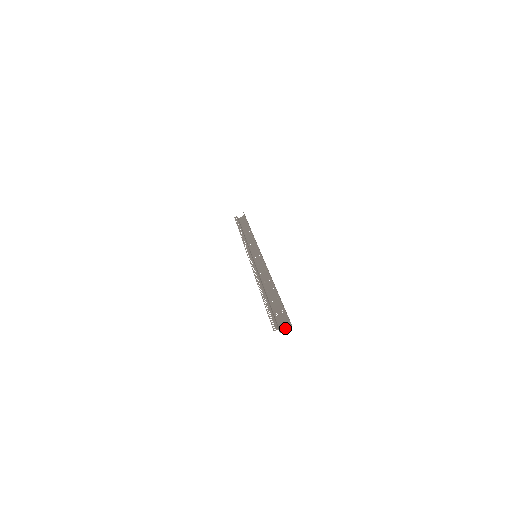
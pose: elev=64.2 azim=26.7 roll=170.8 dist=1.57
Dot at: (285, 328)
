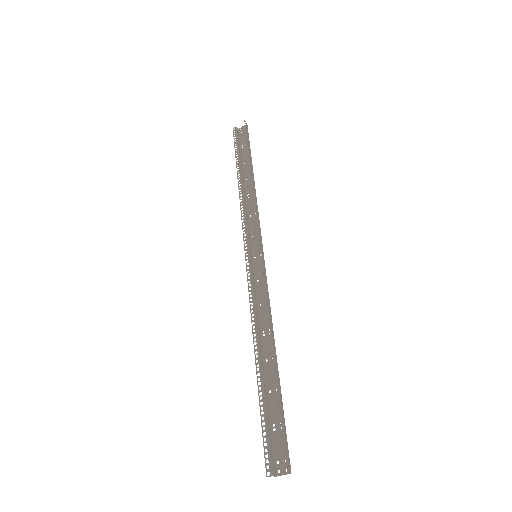
Dot at: (282, 472)
